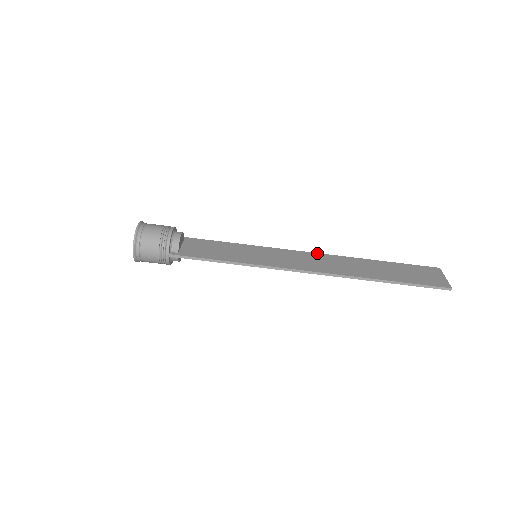
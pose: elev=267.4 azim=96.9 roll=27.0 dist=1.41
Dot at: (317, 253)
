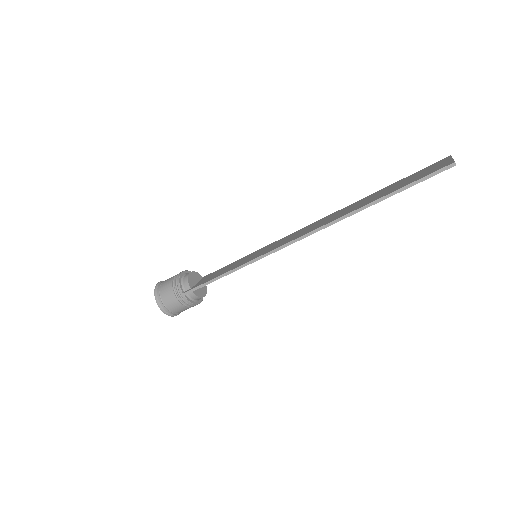
Dot at: (315, 222)
